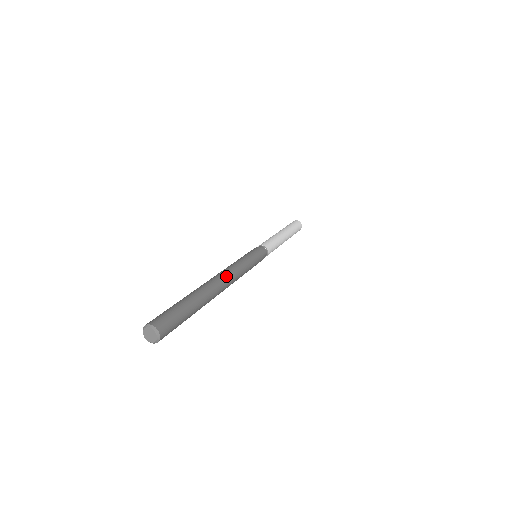
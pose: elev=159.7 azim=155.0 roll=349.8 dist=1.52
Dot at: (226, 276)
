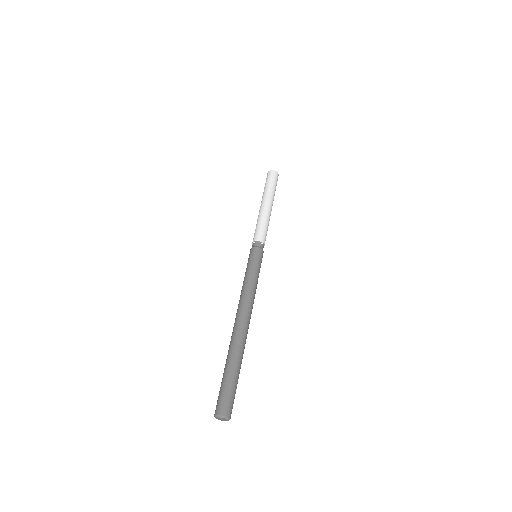
Dot at: (241, 312)
